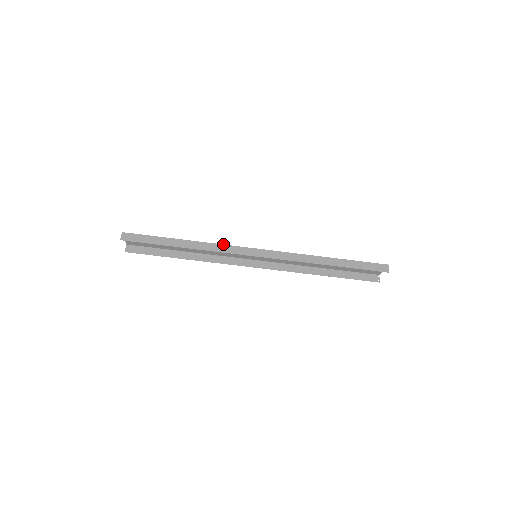
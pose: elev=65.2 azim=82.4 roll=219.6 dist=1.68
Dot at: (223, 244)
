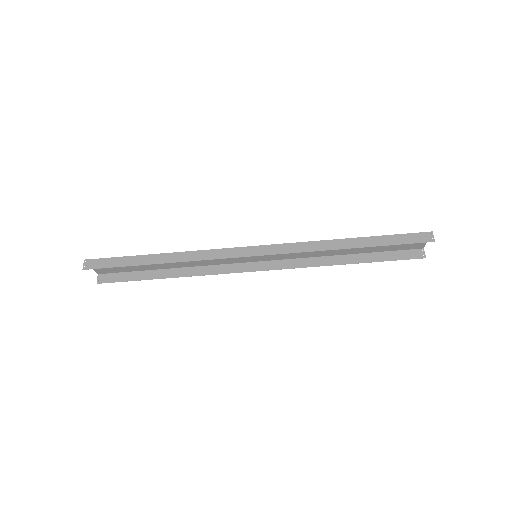
Dot at: (210, 249)
